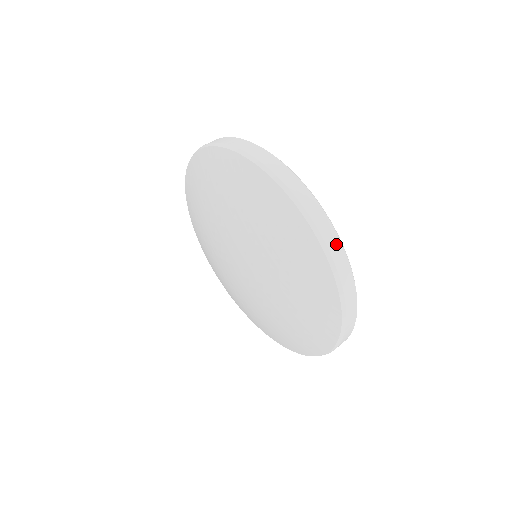
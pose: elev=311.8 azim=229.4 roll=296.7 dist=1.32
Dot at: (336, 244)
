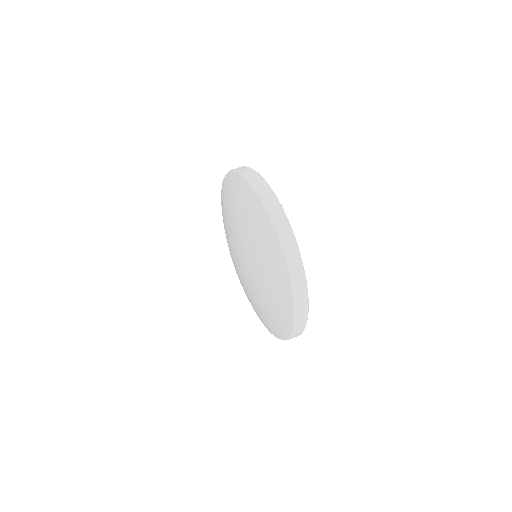
Dot at: (260, 181)
